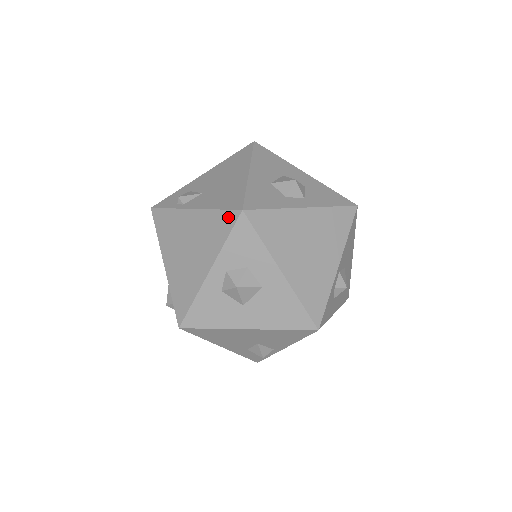
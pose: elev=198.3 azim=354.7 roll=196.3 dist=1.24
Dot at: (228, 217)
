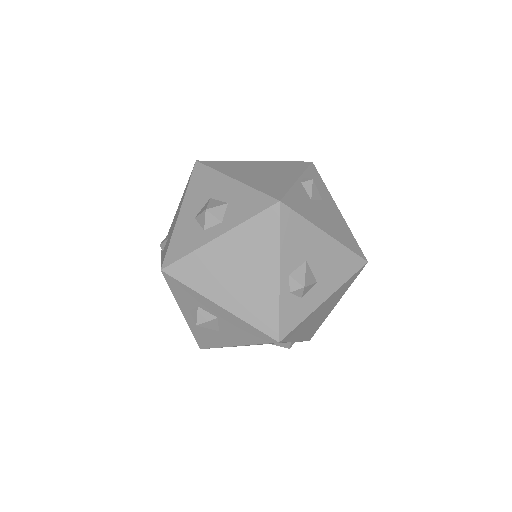
Dot at: occluded
